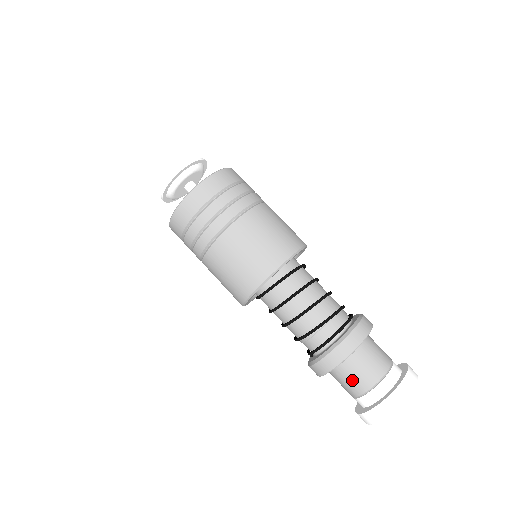
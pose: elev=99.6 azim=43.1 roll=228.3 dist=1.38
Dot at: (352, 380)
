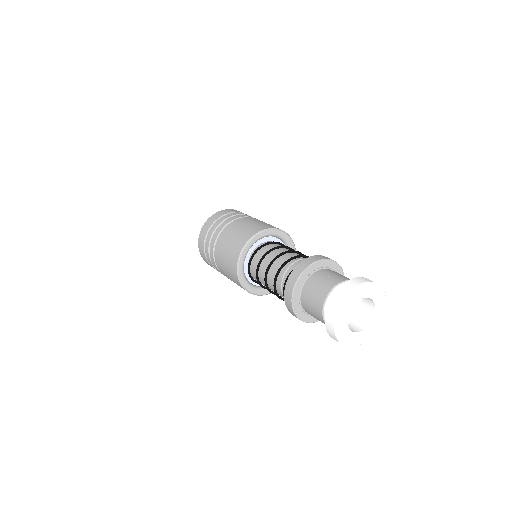
Dot at: (340, 275)
